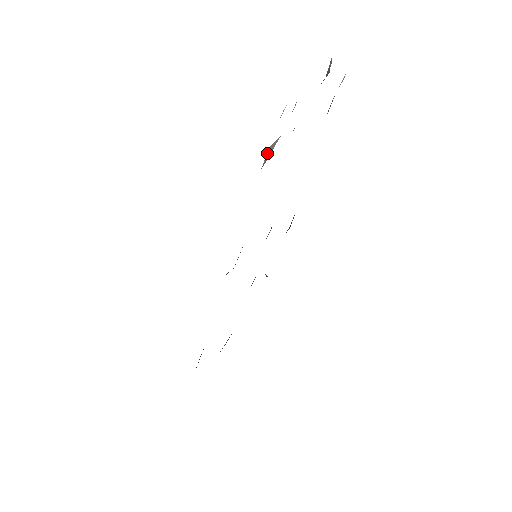
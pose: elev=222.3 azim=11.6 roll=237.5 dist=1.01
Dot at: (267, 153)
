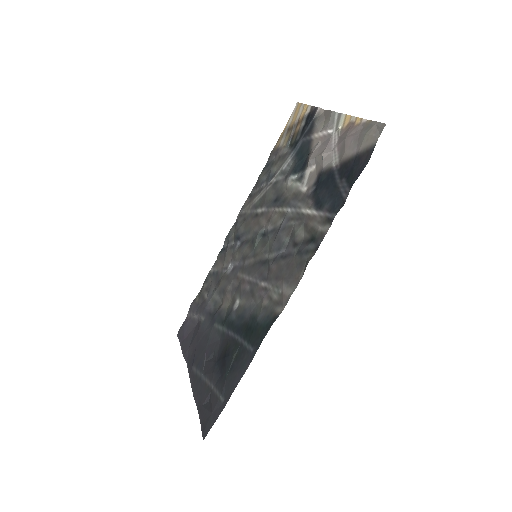
Dot at: (322, 157)
